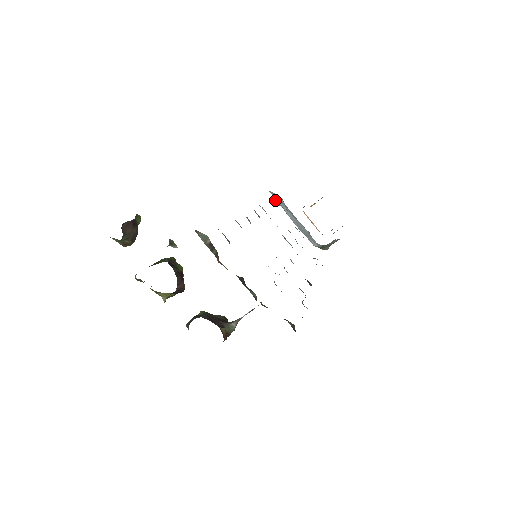
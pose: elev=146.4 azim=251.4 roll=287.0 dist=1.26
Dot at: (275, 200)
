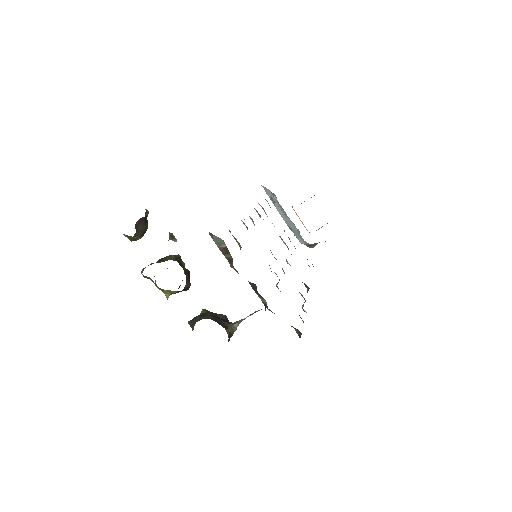
Dot at: (270, 197)
